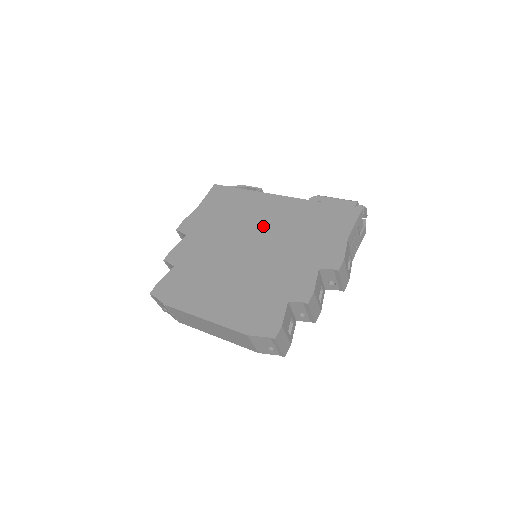
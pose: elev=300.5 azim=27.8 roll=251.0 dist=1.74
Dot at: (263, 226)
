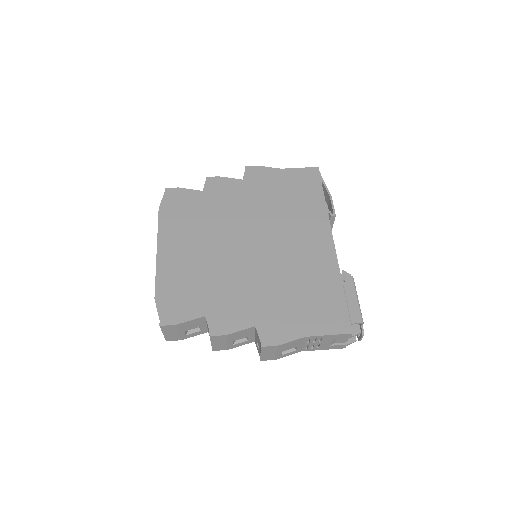
Dot at: (285, 244)
